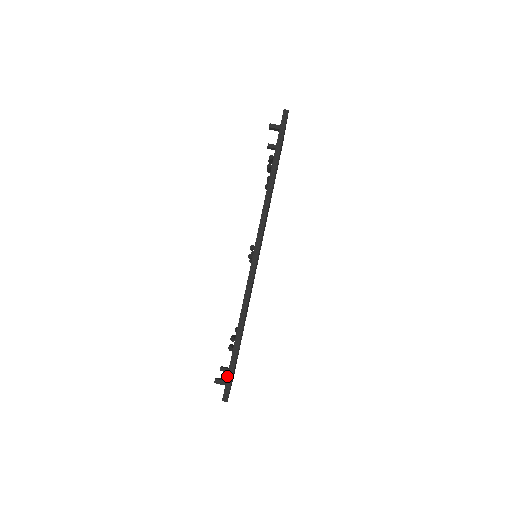
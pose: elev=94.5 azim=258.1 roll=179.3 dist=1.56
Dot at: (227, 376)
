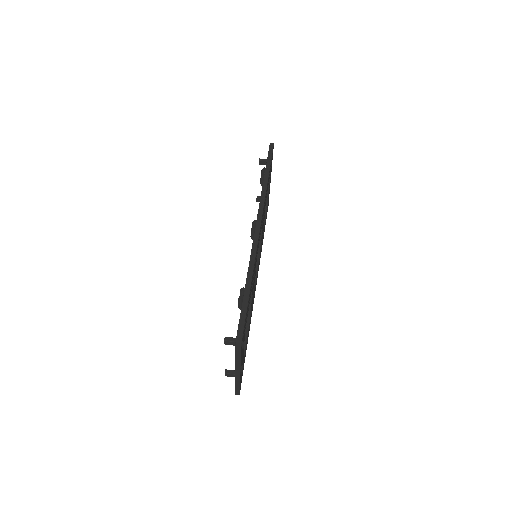
Dot at: (239, 319)
